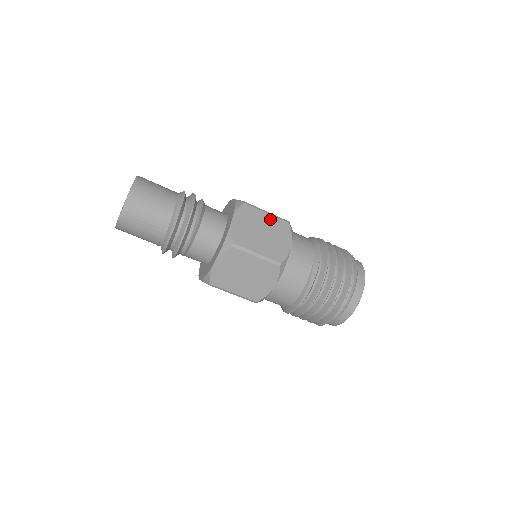
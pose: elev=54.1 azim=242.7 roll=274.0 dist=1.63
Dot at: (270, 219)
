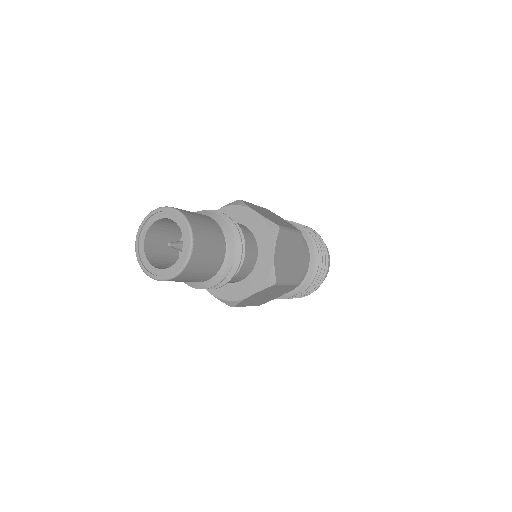
Dot at: (293, 238)
